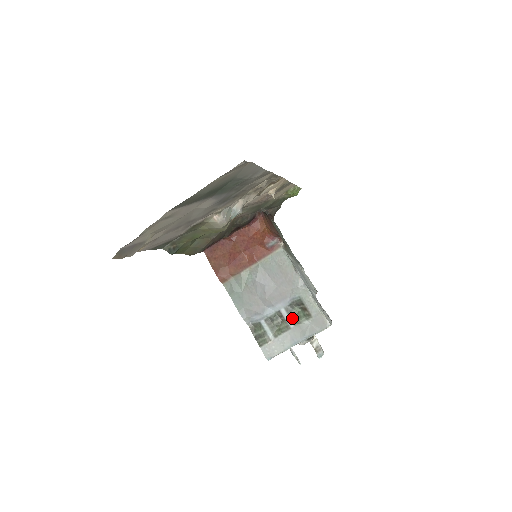
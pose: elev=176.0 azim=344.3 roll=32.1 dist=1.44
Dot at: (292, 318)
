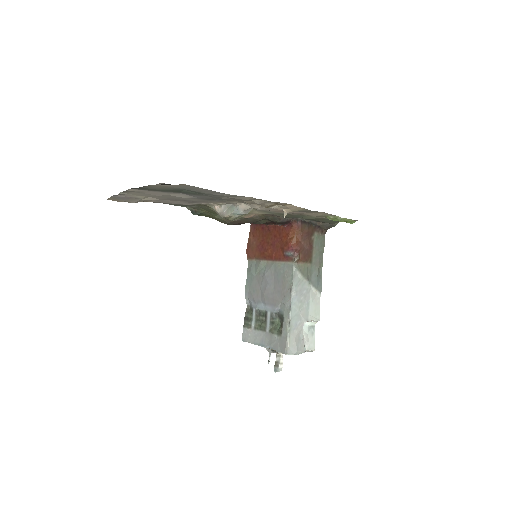
Dot at: (271, 325)
